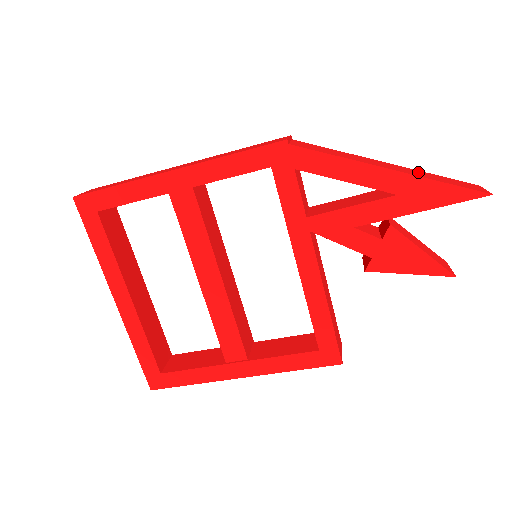
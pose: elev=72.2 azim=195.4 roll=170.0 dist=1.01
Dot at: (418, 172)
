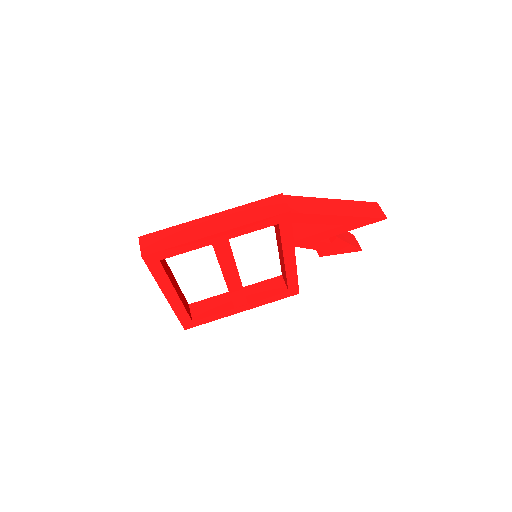
Dot at: (351, 206)
